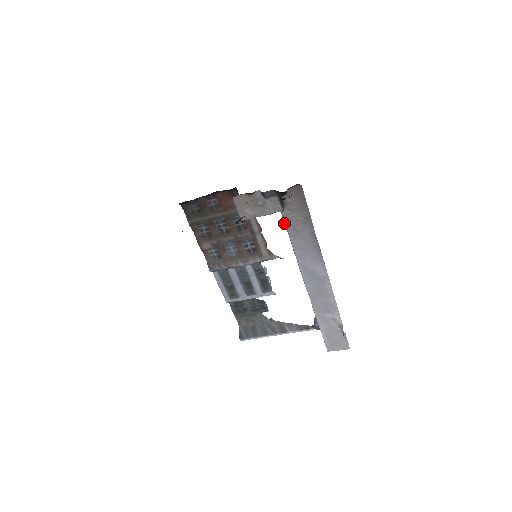
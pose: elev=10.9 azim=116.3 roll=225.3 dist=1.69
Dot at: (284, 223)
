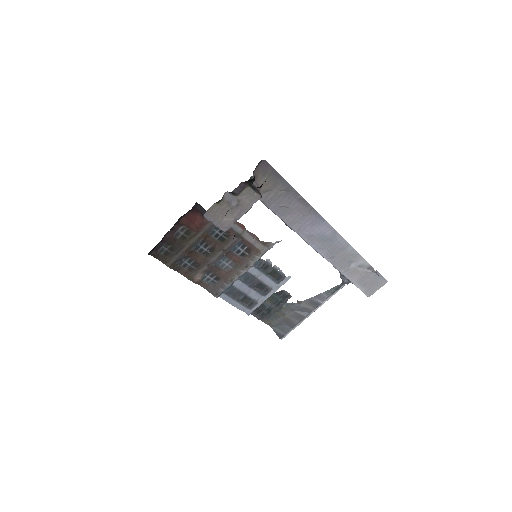
Dot at: occluded
